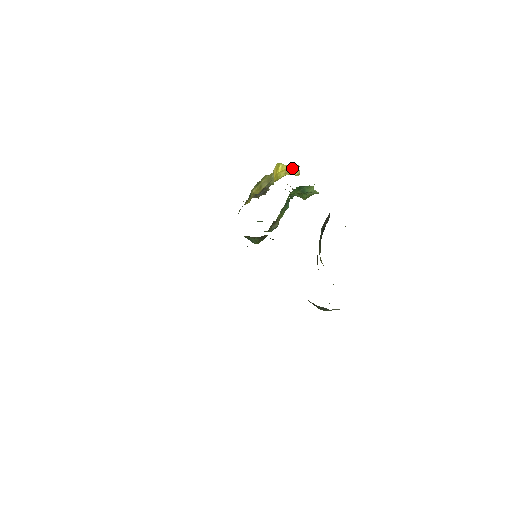
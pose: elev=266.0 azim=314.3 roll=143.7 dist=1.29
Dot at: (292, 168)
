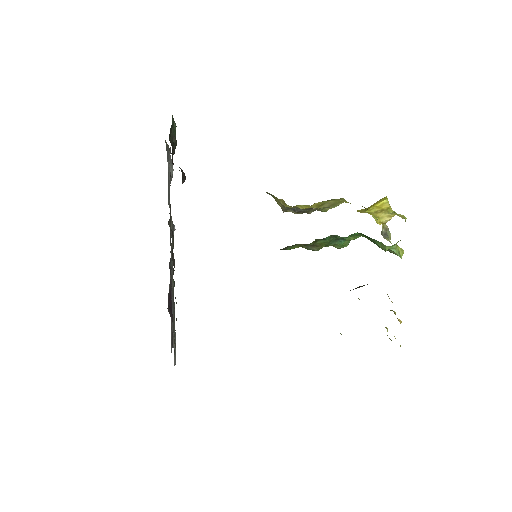
Dot at: (386, 212)
